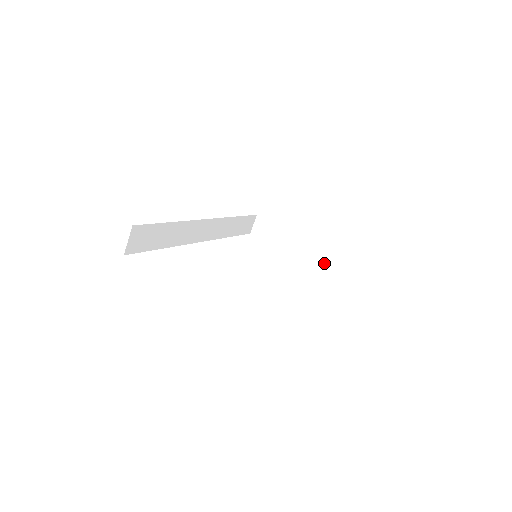
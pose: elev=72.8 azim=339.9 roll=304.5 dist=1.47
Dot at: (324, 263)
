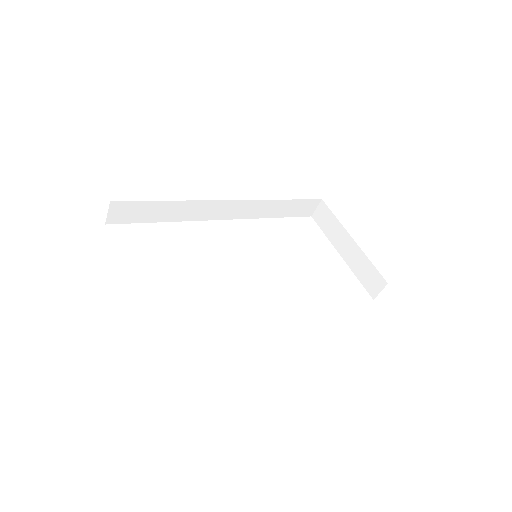
Dot at: (365, 280)
